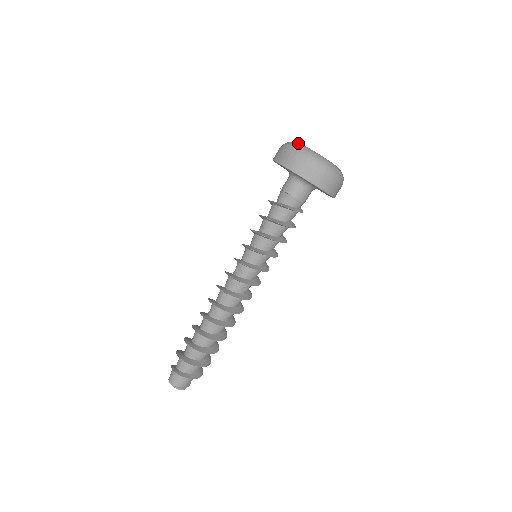
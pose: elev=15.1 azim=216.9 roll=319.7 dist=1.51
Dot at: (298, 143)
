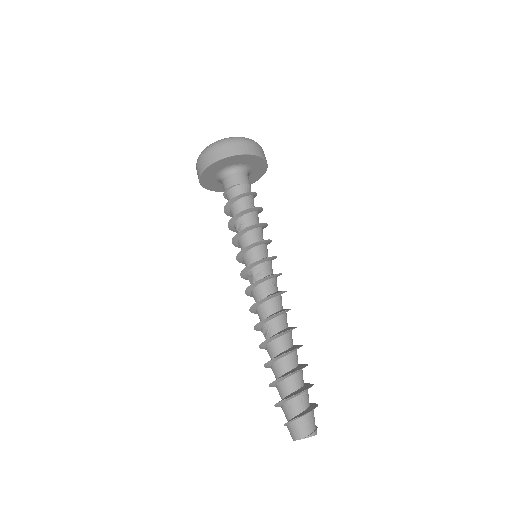
Dot at: occluded
